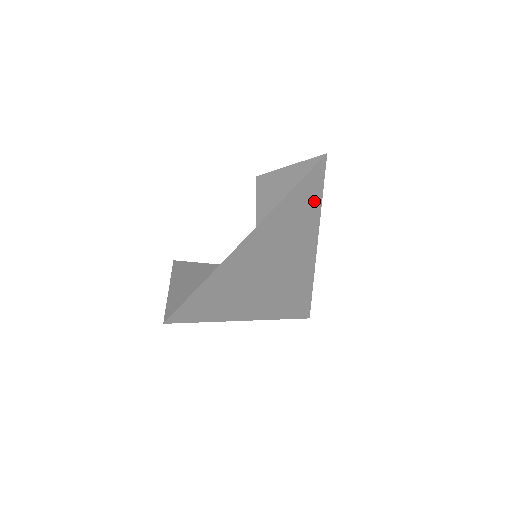
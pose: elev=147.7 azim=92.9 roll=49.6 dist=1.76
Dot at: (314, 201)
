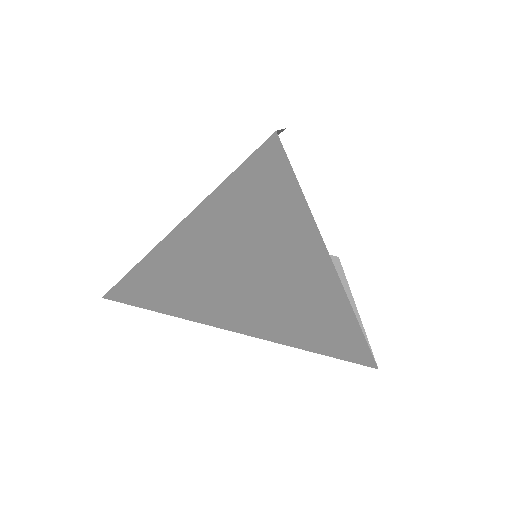
Dot at: (289, 213)
